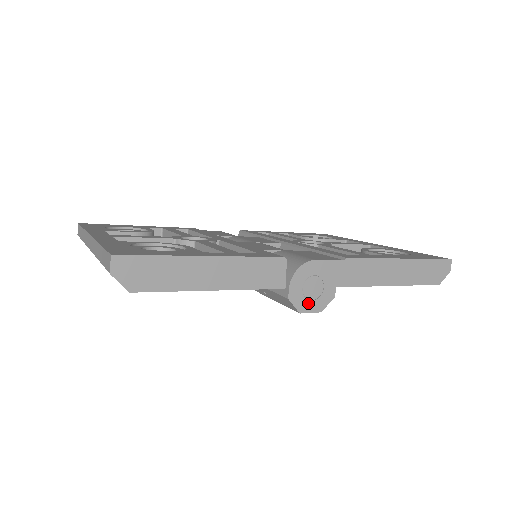
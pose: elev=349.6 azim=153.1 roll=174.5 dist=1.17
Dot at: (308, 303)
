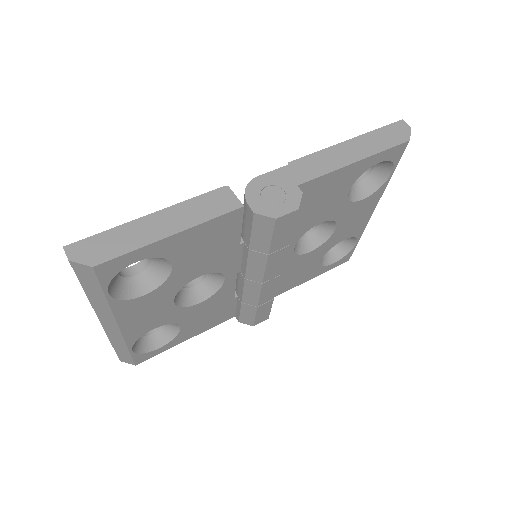
Dot at: (278, 208)
